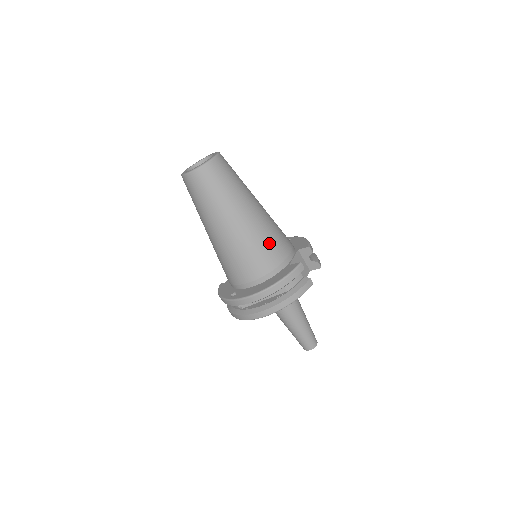
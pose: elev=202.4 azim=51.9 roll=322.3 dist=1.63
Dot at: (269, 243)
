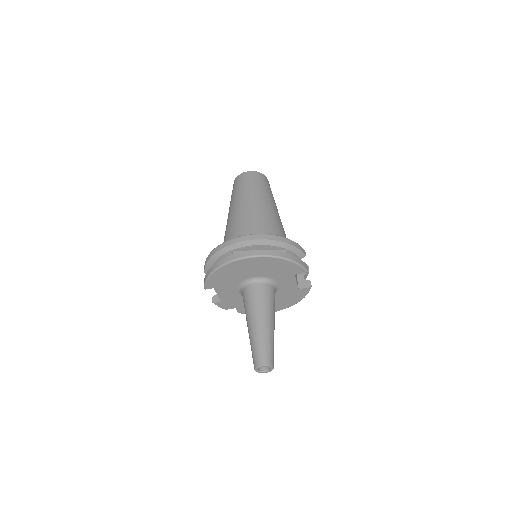
Dot at: (282, 232)
